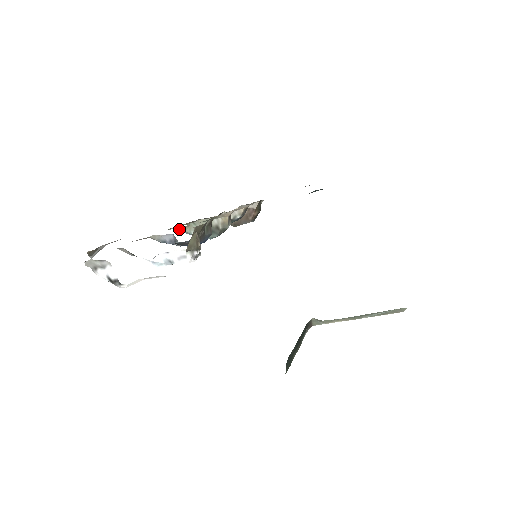
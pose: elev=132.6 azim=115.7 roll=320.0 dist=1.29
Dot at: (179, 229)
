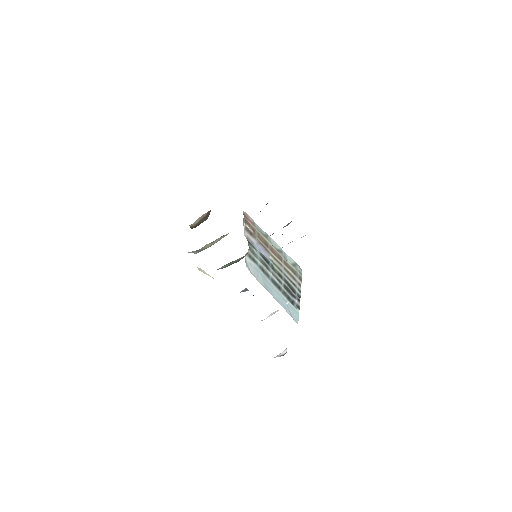
Dot at: occluded
